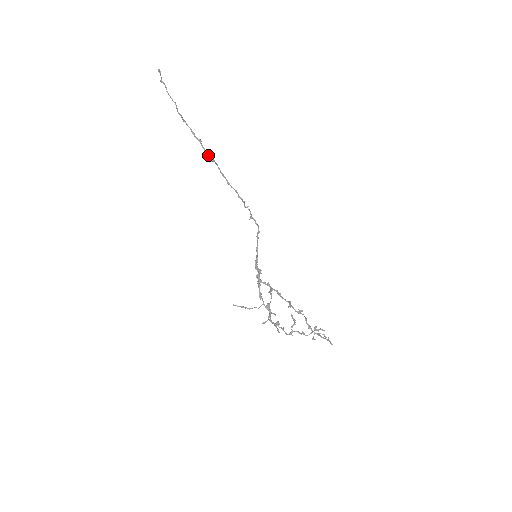
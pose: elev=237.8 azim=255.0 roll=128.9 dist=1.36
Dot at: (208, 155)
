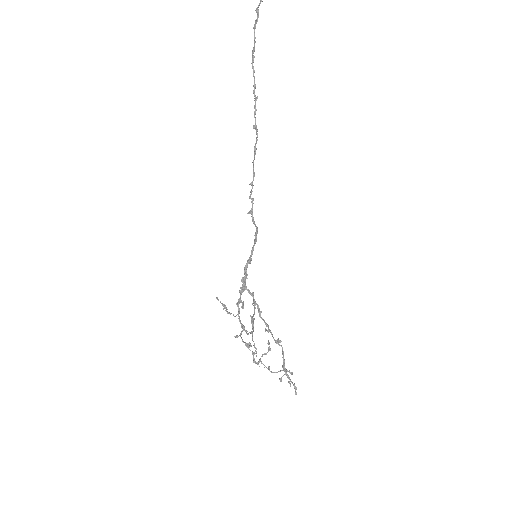
Dot at: (255, 119)
